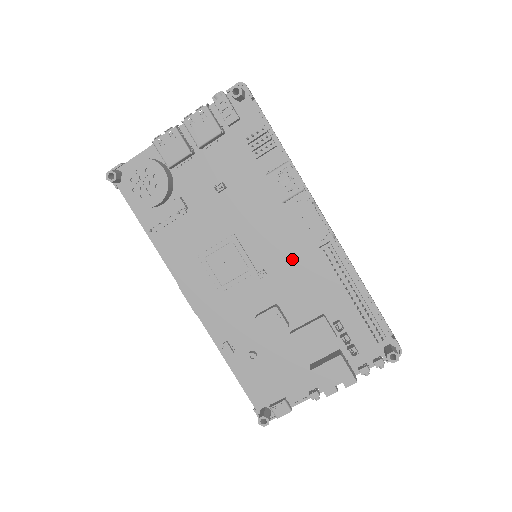
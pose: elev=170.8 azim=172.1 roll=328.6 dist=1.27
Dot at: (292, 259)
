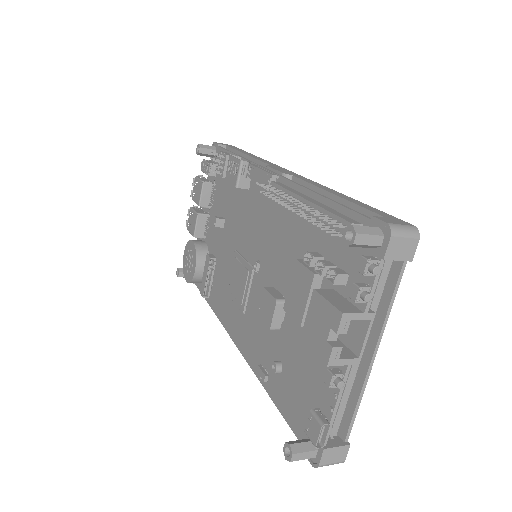
Dot at: (267, 230)
